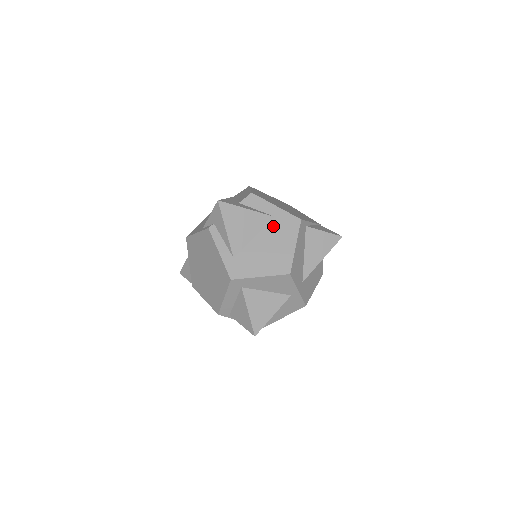
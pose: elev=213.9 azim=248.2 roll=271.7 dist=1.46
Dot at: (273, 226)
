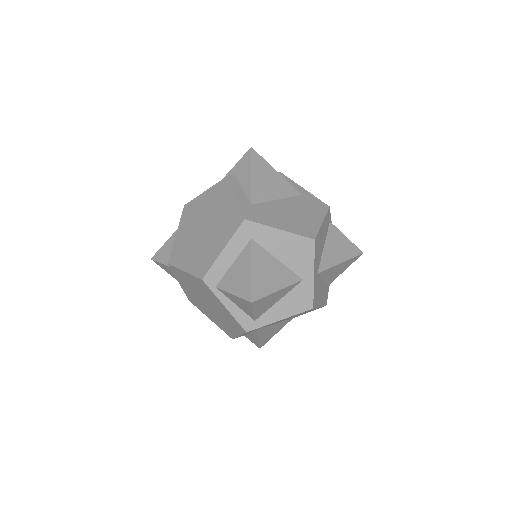
Dot at: (299, 200)
